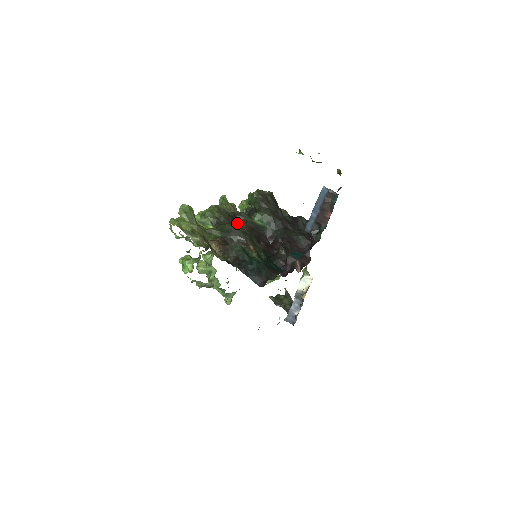
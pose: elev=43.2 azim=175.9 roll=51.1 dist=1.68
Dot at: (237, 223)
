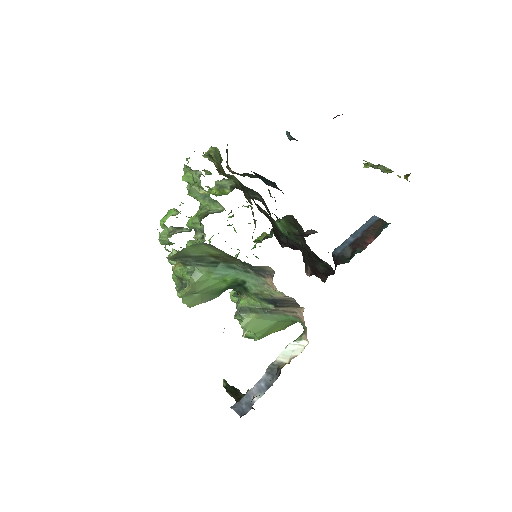
Dot at: (257, 206)
